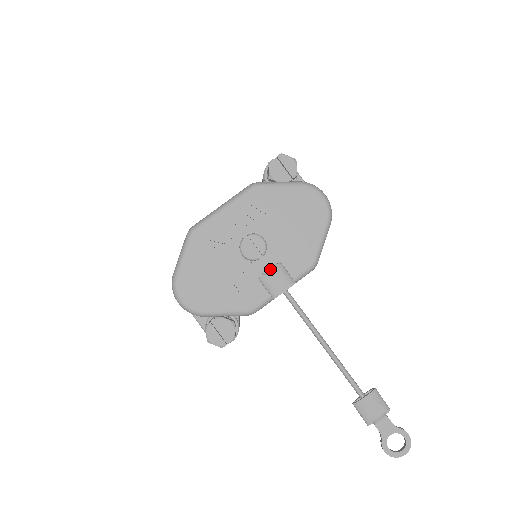
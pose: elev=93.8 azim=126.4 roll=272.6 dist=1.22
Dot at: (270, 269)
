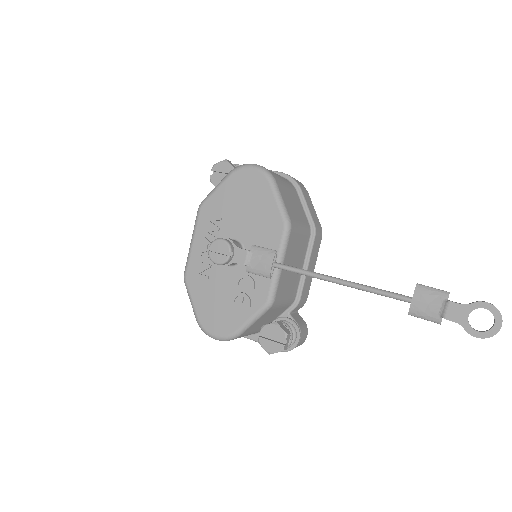
Dot at: (247, 257)
